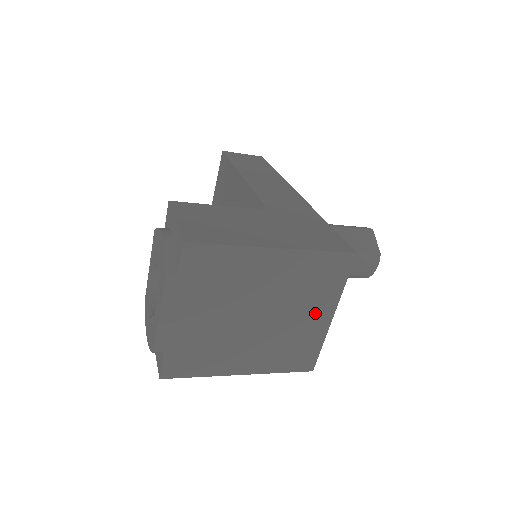
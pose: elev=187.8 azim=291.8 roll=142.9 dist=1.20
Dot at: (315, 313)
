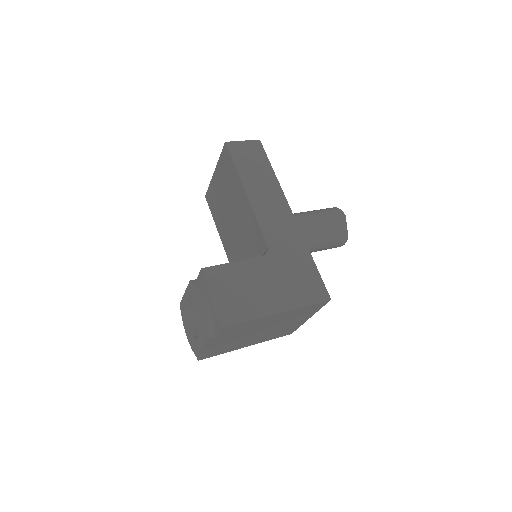
Dot at: (298, 321)
